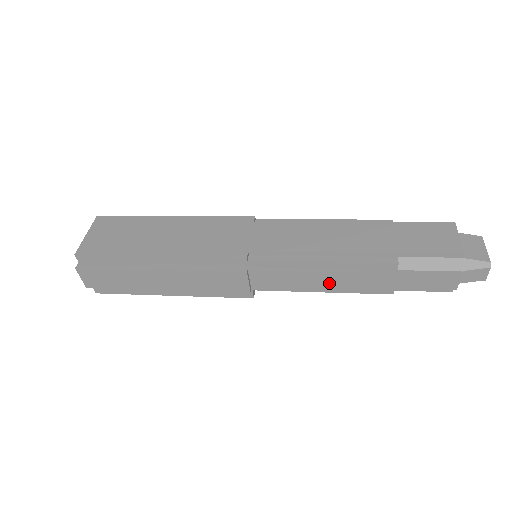
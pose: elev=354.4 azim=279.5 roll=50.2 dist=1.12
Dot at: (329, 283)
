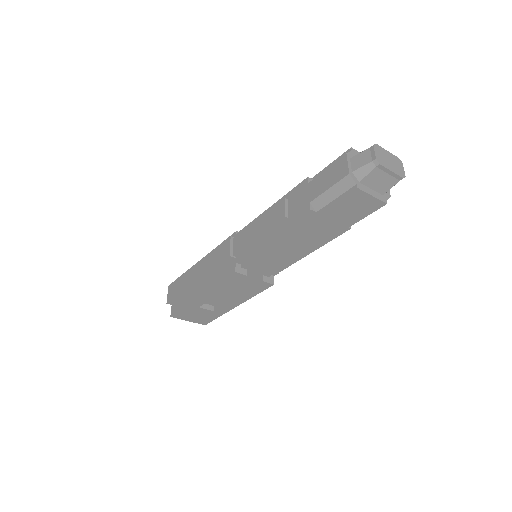
Dot at: (270, 221)
